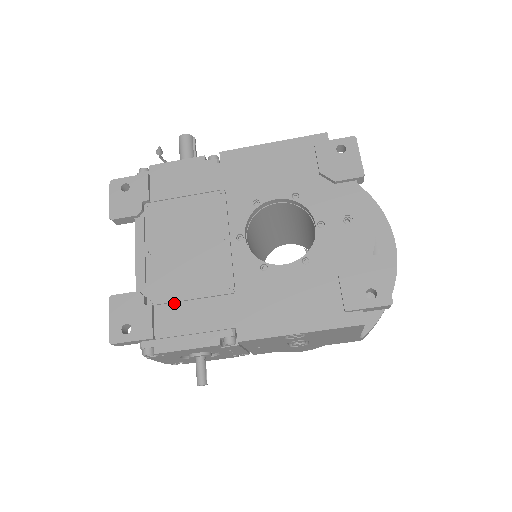
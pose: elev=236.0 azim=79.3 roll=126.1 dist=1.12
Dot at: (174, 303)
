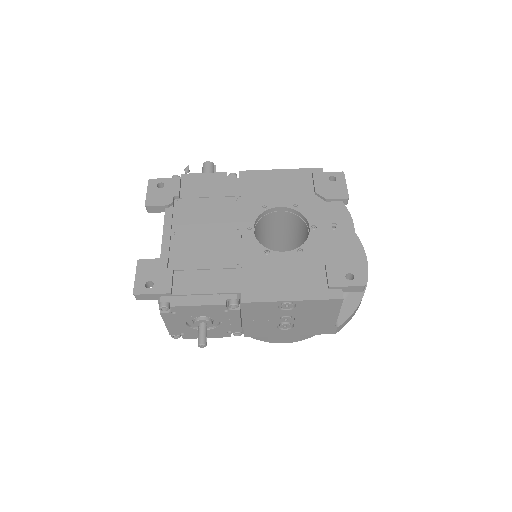
Dot at: (191, 270)
